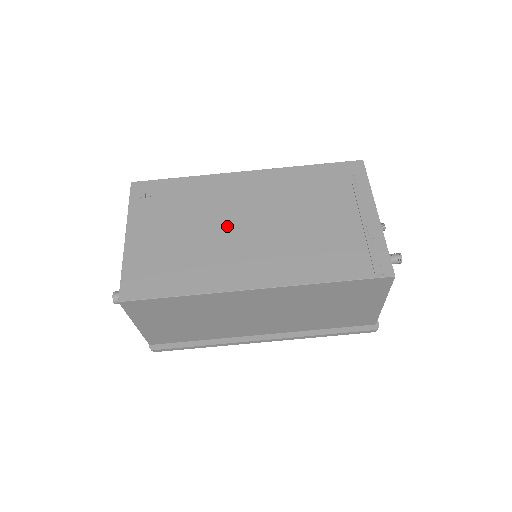
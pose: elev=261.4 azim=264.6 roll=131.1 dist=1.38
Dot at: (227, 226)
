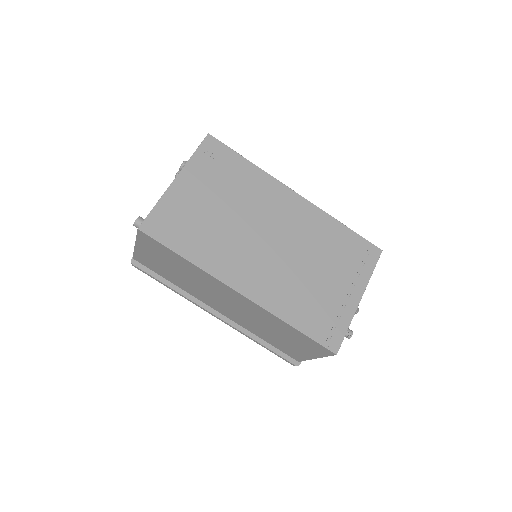
Dot at: (253, 228)
